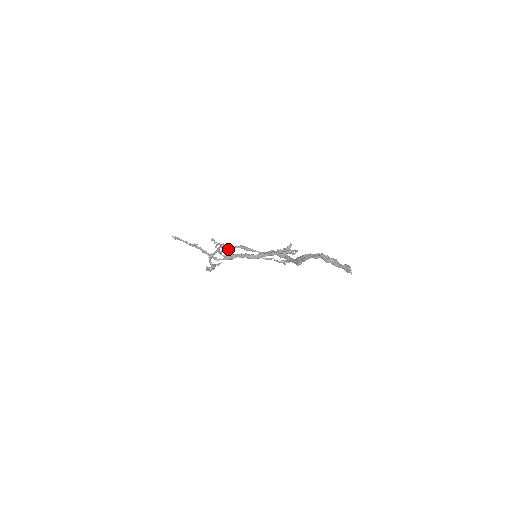
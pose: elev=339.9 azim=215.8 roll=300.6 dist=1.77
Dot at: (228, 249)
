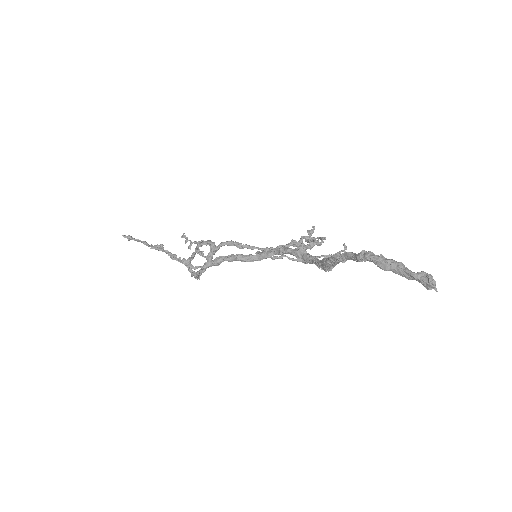
Dot at: (210, 248)
